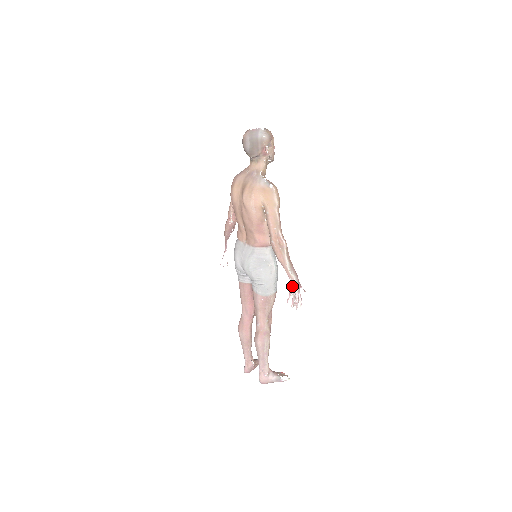
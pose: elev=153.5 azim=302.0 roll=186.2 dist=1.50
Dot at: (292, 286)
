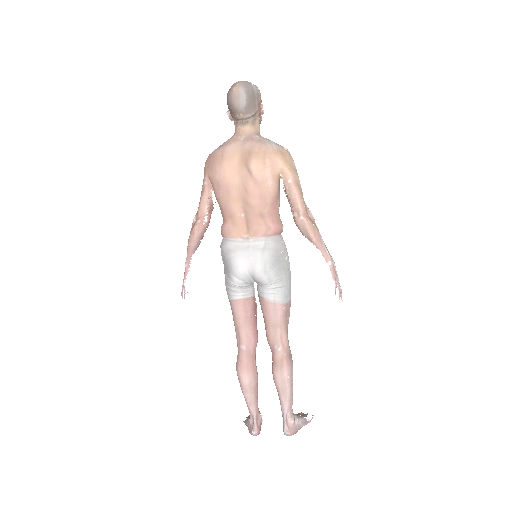
Dot at: (334, 271)
